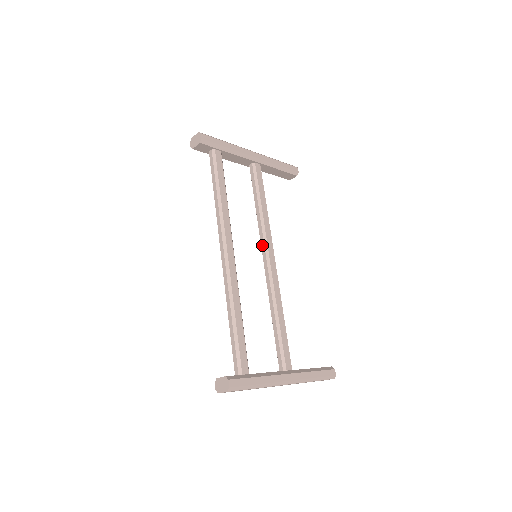
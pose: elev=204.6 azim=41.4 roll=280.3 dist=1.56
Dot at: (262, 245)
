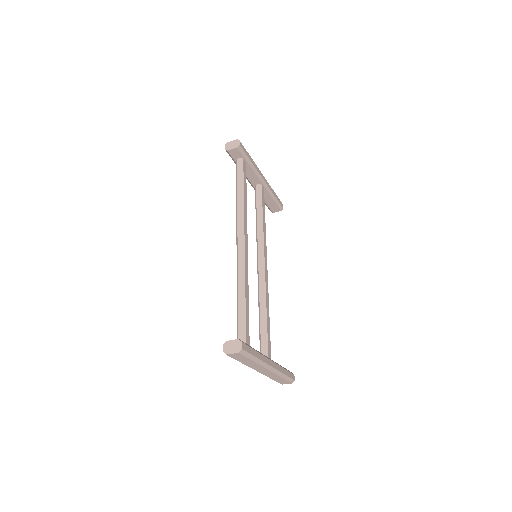
Dot at: (259, 250)
